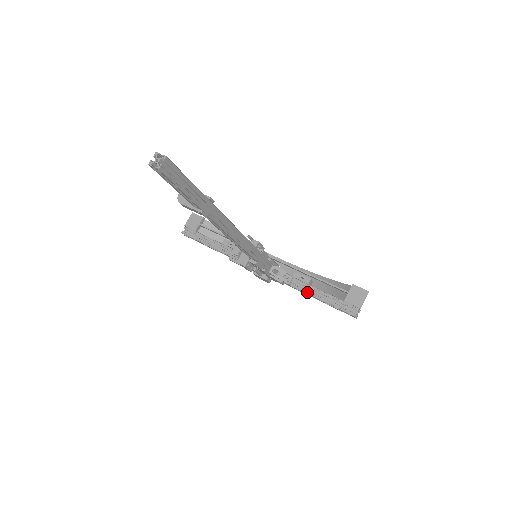
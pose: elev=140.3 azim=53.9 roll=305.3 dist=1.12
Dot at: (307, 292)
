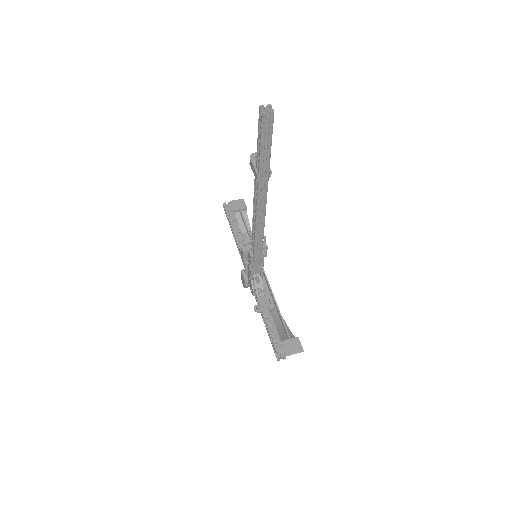
Dot at: (264, 313)
